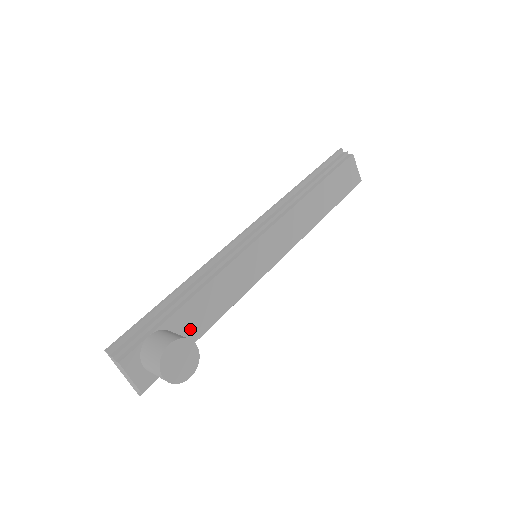
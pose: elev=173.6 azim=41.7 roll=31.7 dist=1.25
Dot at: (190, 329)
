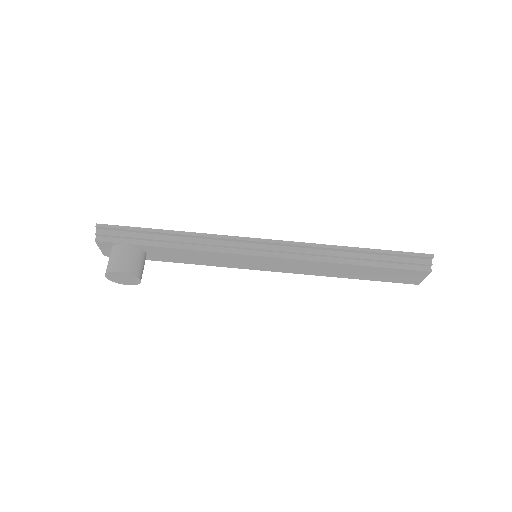
Dot at: (160, 256)
